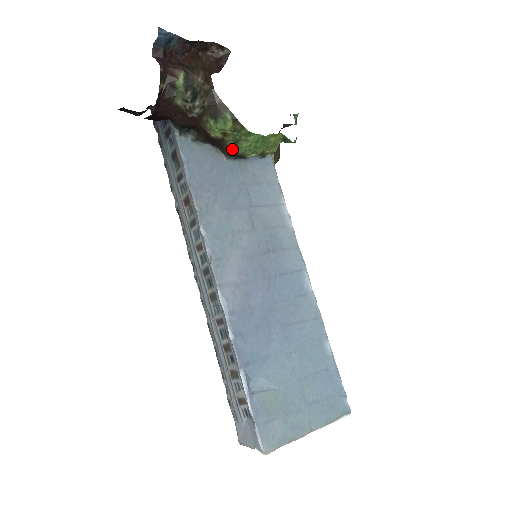
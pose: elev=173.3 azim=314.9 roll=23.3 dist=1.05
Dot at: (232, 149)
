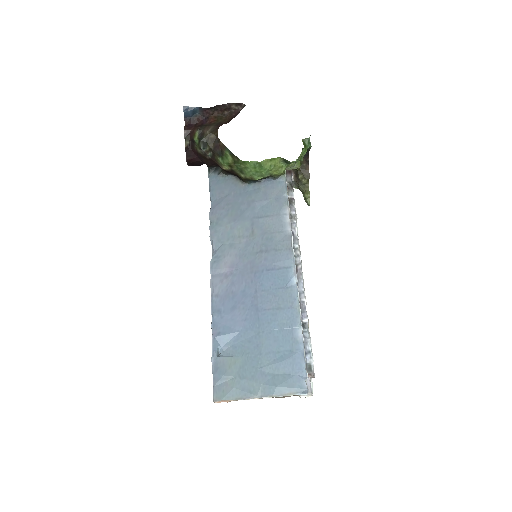
Dot at: (242, 176)
